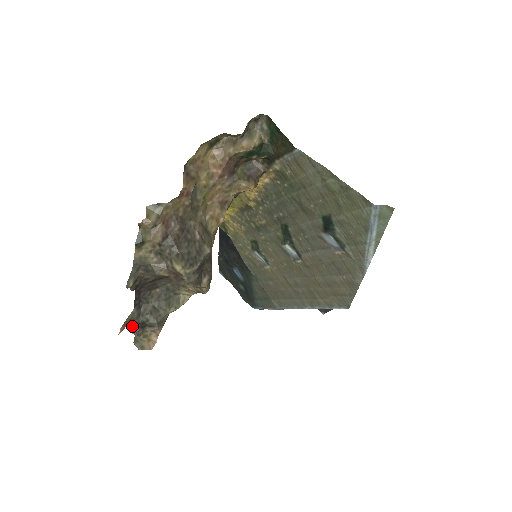
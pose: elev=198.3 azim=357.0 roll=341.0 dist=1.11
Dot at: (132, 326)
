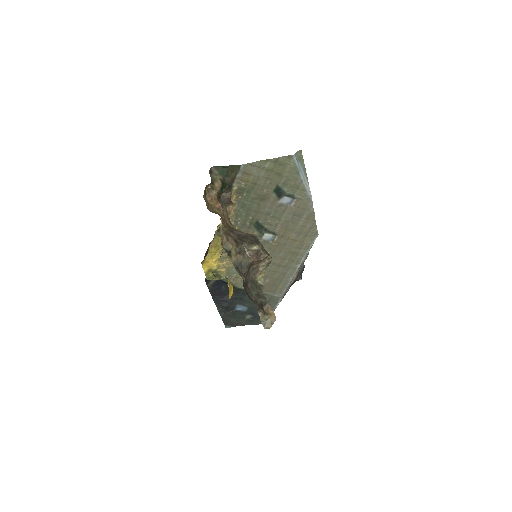
Dot at: (259, 310)
